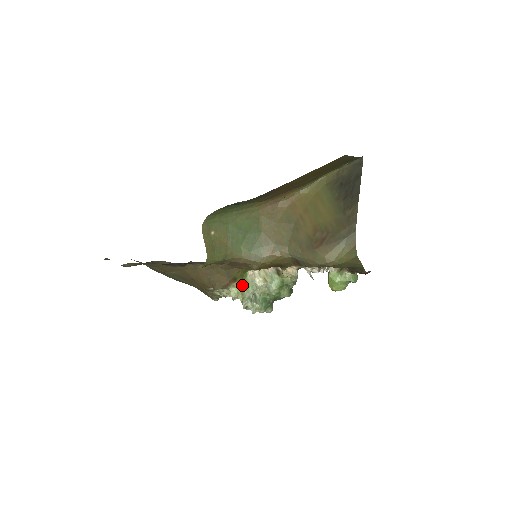
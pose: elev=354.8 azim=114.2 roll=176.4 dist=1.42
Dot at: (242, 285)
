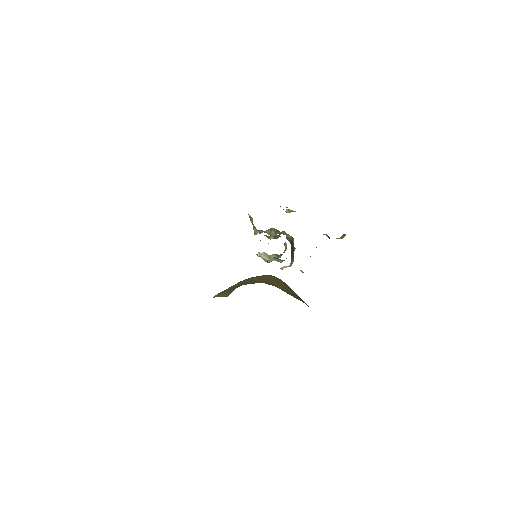
Dot at: occluded
